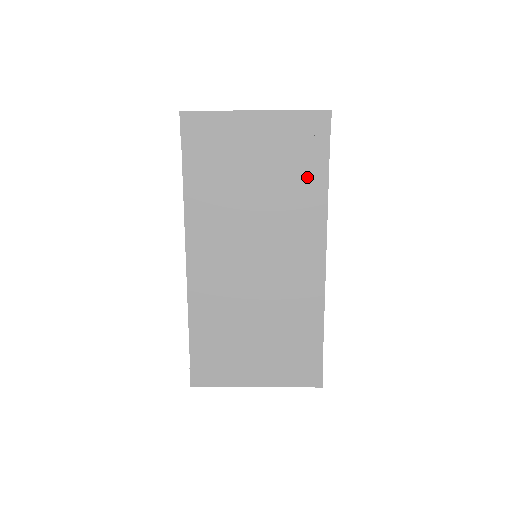
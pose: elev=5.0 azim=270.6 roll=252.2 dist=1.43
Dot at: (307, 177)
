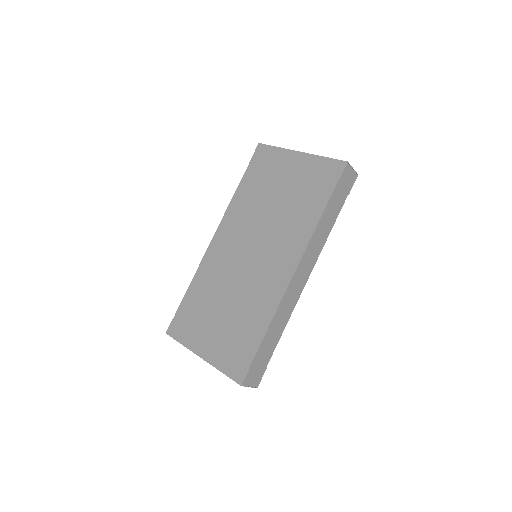
Dot at: (310, 204)
